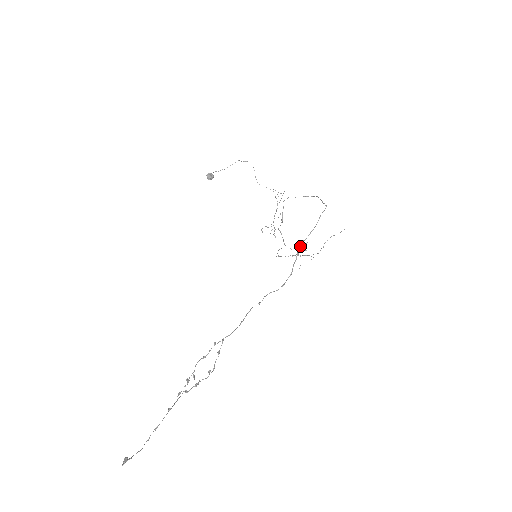
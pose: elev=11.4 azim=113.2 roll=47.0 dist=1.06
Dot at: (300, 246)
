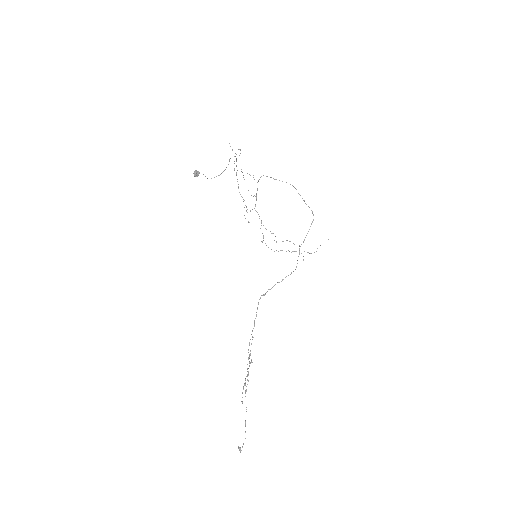
Dot at: occluded
